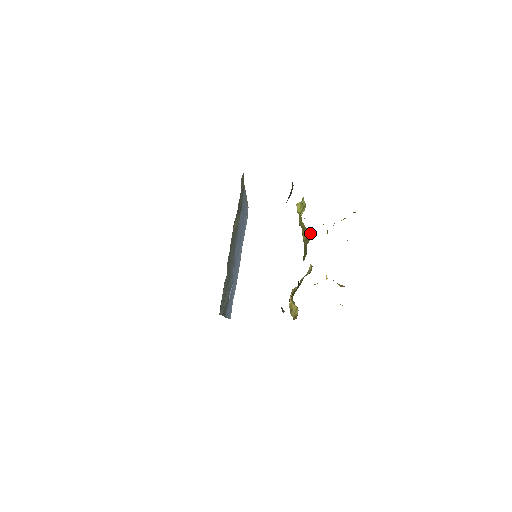
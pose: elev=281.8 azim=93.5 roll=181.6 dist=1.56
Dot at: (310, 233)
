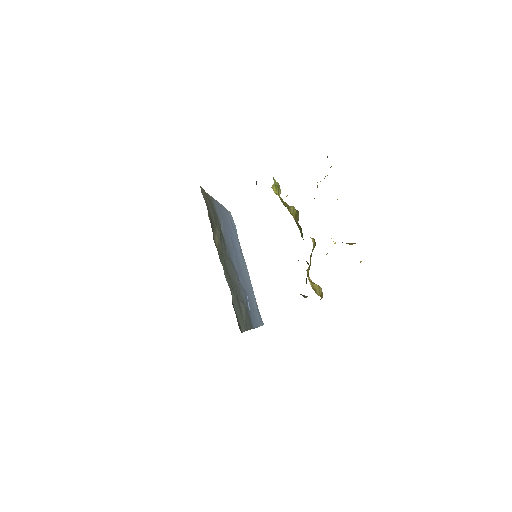
Dot at: occluded
